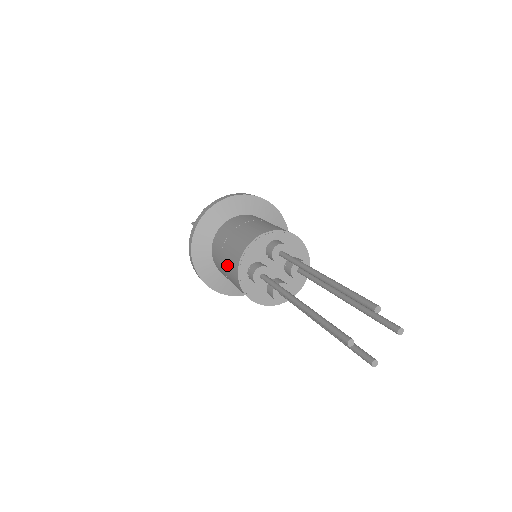
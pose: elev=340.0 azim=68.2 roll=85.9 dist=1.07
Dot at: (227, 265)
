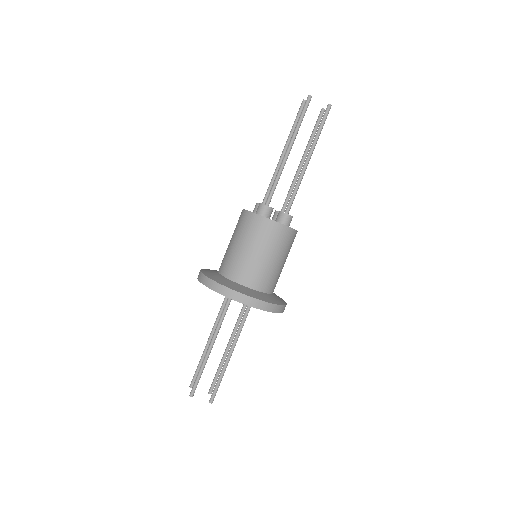
Dot at: (244, 237)
